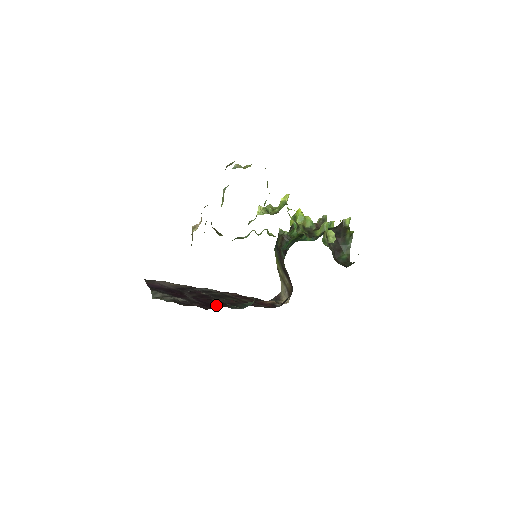
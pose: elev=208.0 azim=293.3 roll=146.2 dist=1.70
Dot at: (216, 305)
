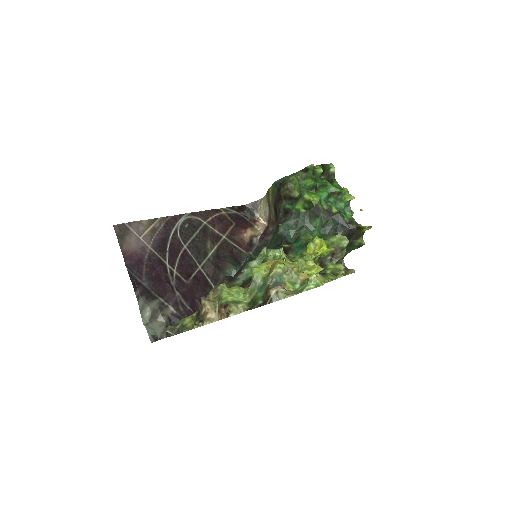
Dot at: occluded
